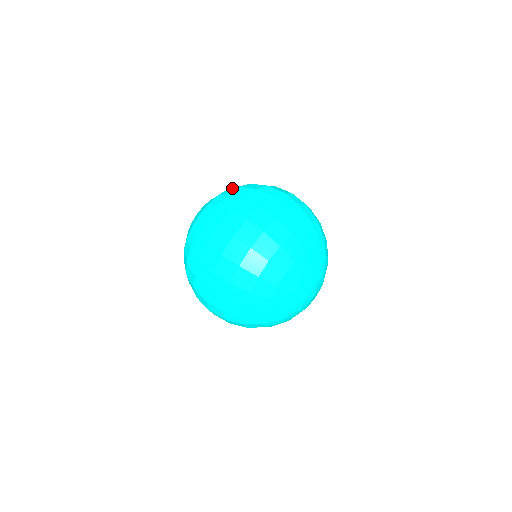
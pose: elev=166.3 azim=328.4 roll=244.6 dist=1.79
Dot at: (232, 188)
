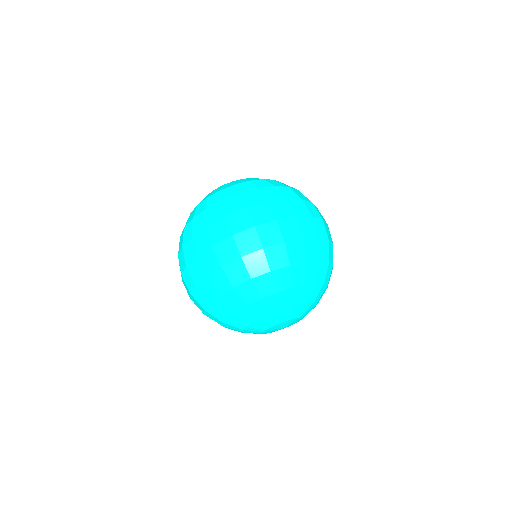
Dot at: (268, 181)
